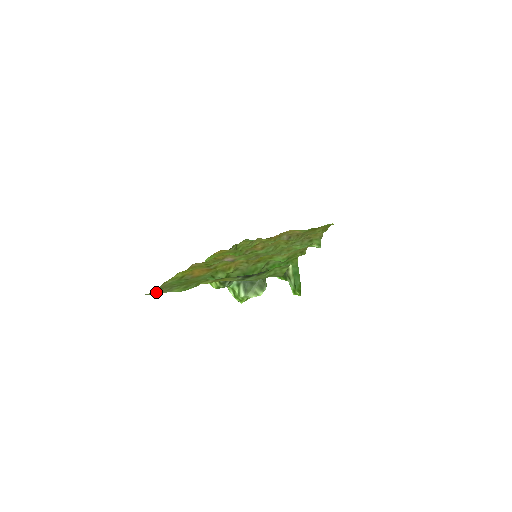
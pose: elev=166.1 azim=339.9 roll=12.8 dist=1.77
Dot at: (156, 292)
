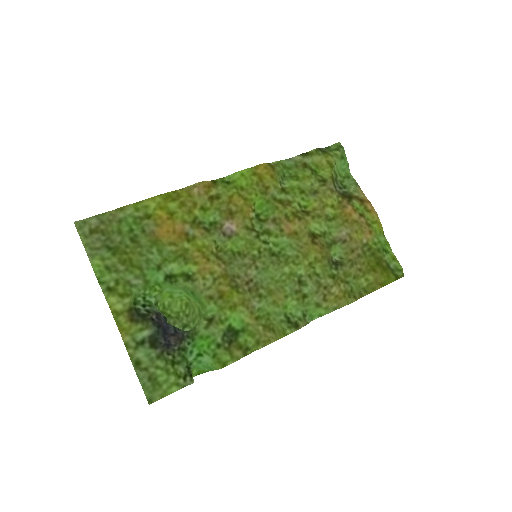
Dot at: (87, 230)
